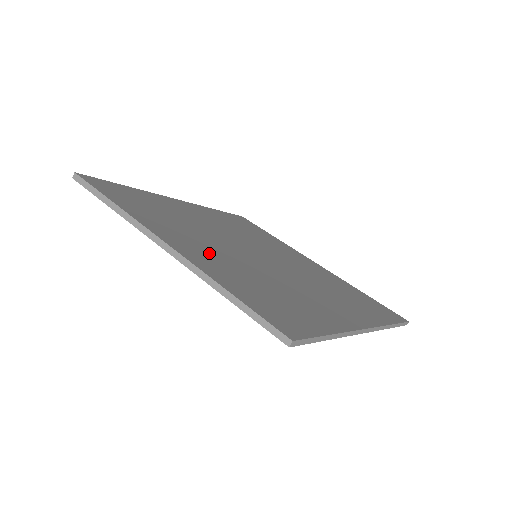
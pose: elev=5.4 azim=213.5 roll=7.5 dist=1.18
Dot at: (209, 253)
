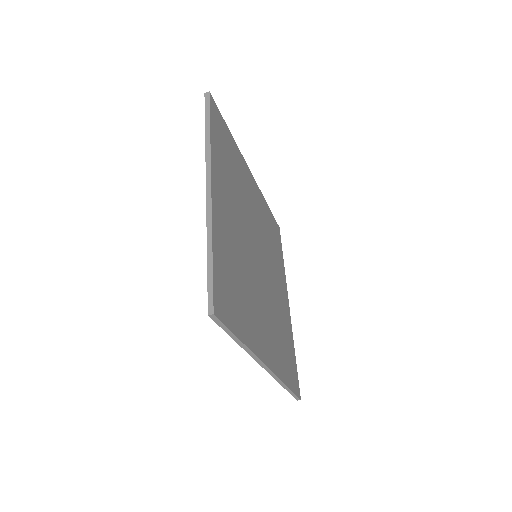
Dot at: (229, 221)
